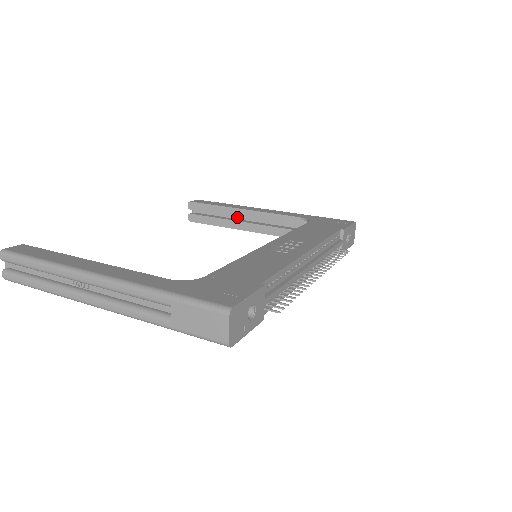
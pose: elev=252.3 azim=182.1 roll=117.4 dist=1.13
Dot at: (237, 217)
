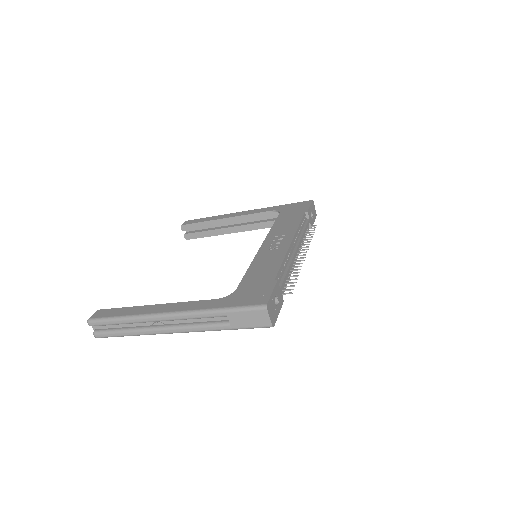
Dot at: (223, 225)
